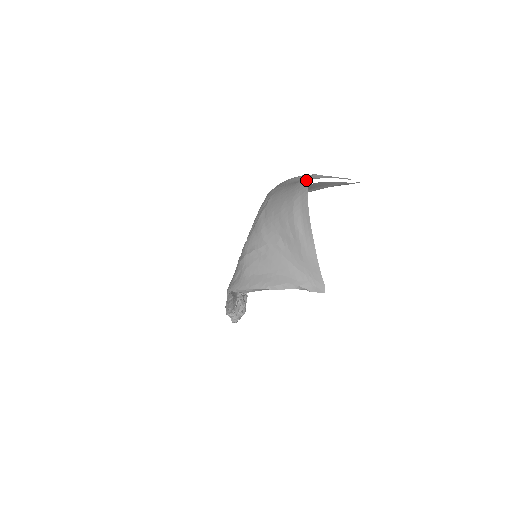
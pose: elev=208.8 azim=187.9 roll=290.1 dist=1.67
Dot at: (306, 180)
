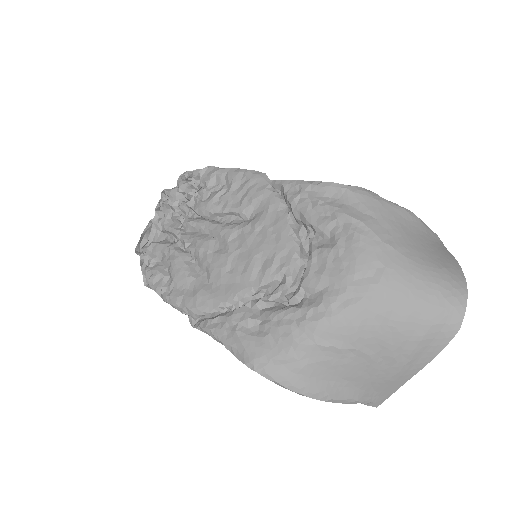
Dot at: (460, 300)
